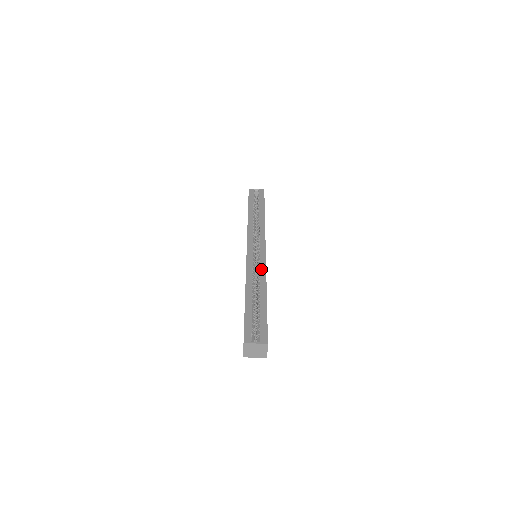
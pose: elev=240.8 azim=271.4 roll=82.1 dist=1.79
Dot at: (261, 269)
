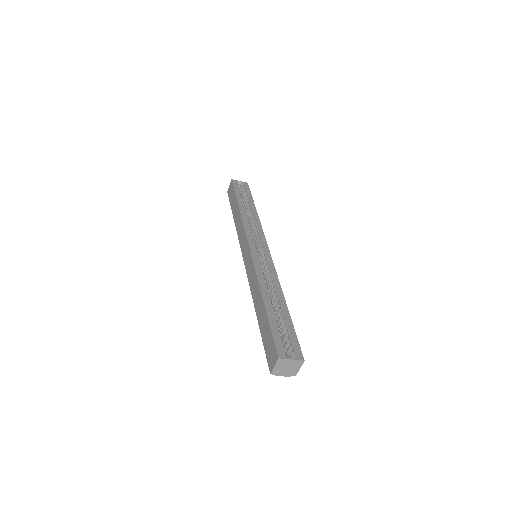
Dot at: (271, 272)
